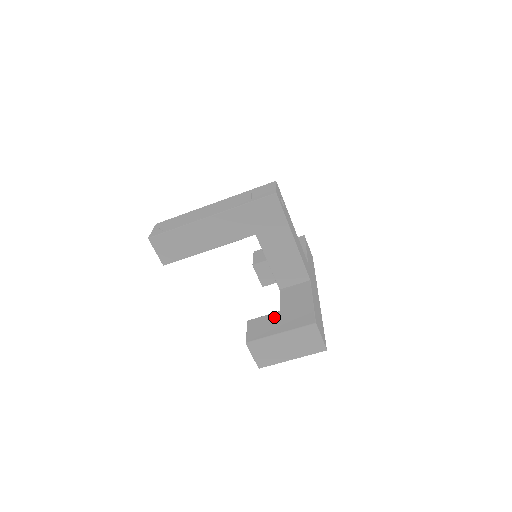
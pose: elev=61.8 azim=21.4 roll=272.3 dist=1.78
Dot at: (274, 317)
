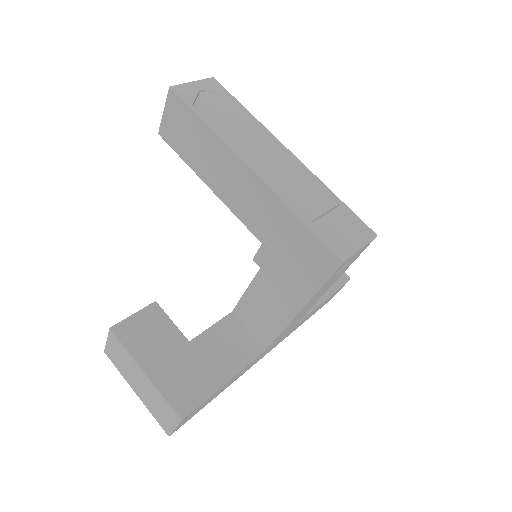
Dot at: (174, 341)
